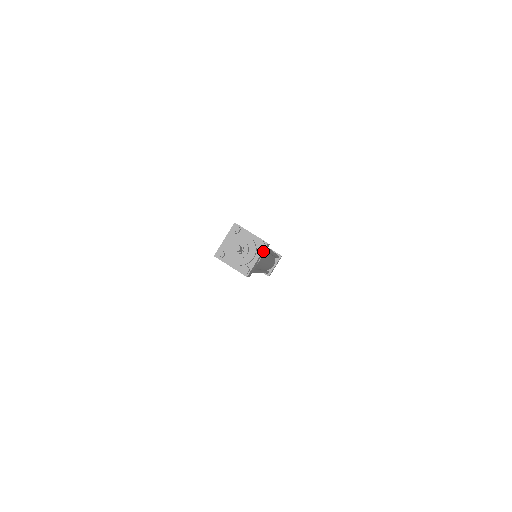
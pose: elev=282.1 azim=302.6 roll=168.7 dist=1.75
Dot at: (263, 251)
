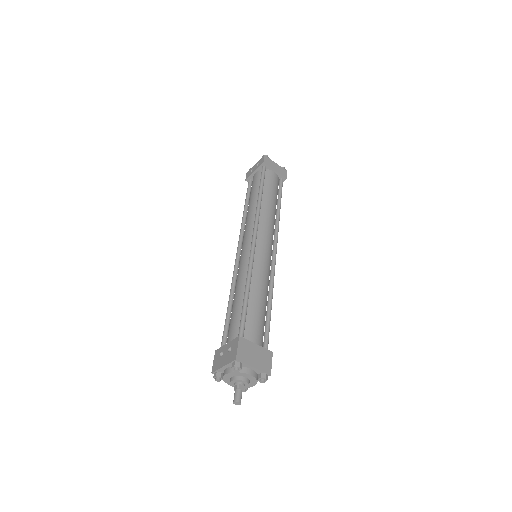
Dot at: occluded
